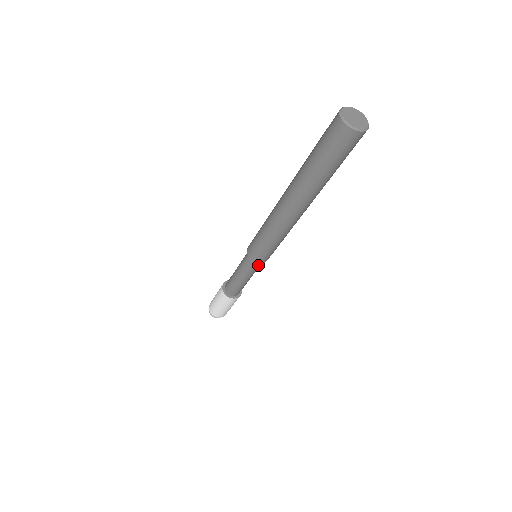
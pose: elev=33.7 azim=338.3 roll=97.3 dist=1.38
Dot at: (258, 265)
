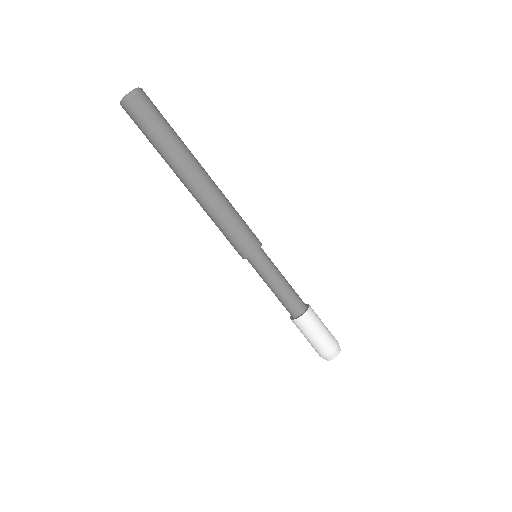
Dot at: (256, 263)
